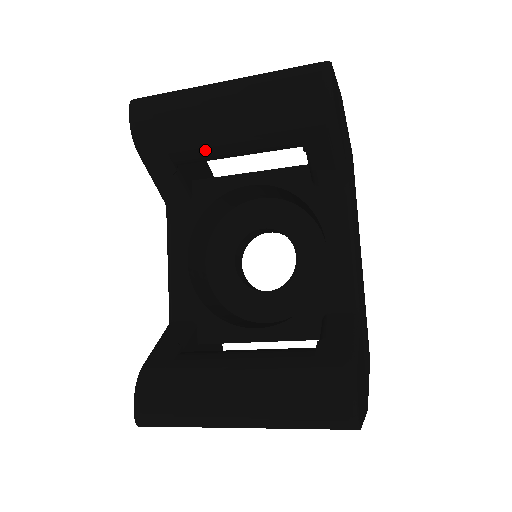
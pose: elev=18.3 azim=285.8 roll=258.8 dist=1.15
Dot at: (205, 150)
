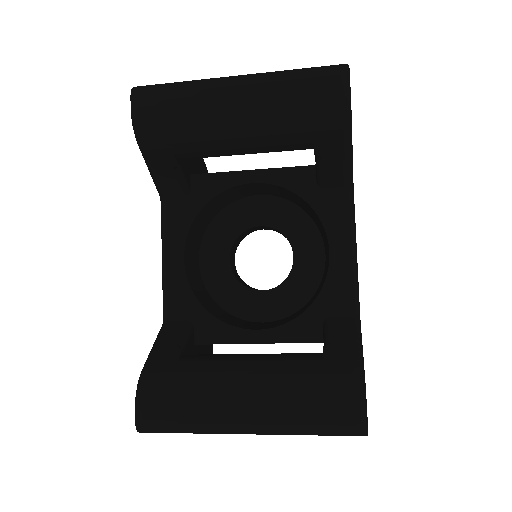
Dot at: (212, 146)
